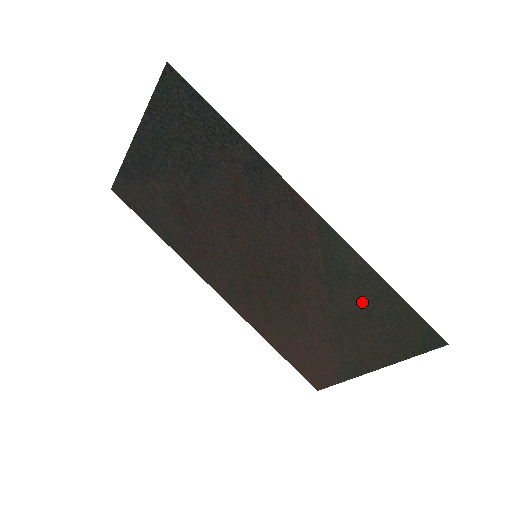
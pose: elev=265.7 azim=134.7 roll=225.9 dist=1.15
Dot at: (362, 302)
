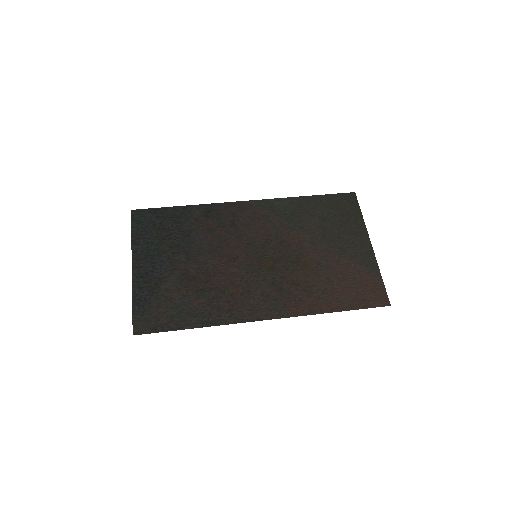
Dot at: (315, 216)
